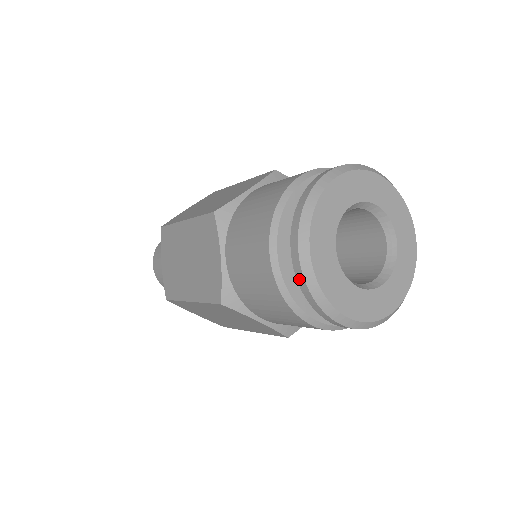
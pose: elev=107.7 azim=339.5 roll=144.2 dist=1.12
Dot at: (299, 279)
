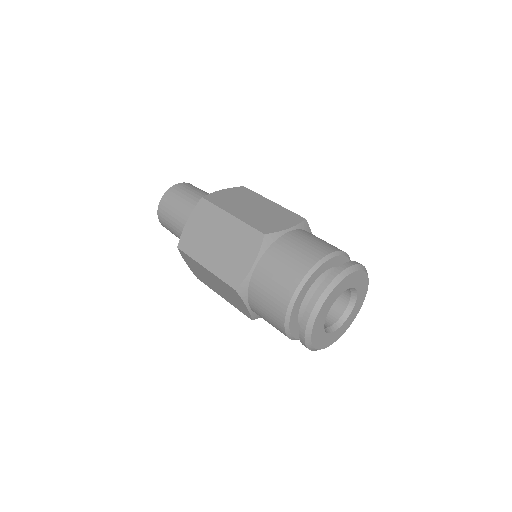
Dot at: (305, 317)
